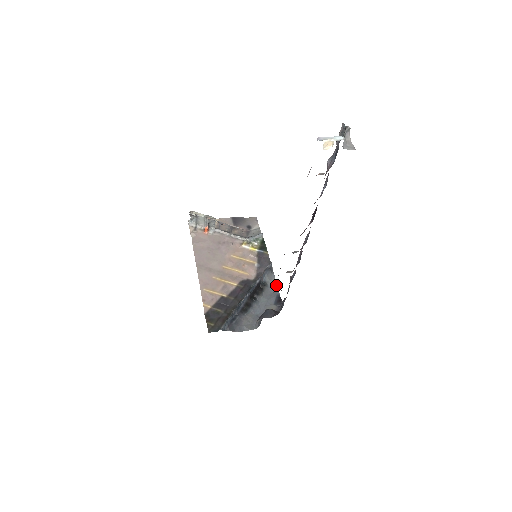
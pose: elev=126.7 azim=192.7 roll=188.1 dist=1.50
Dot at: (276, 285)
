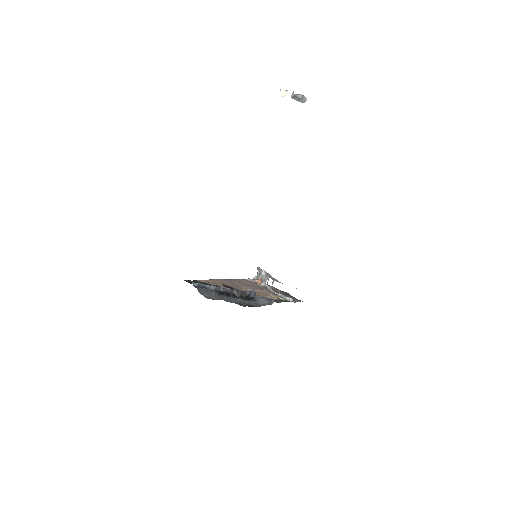
Dot at: occluded
